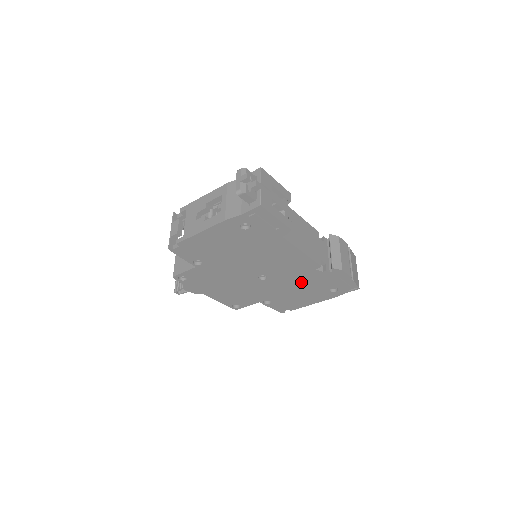
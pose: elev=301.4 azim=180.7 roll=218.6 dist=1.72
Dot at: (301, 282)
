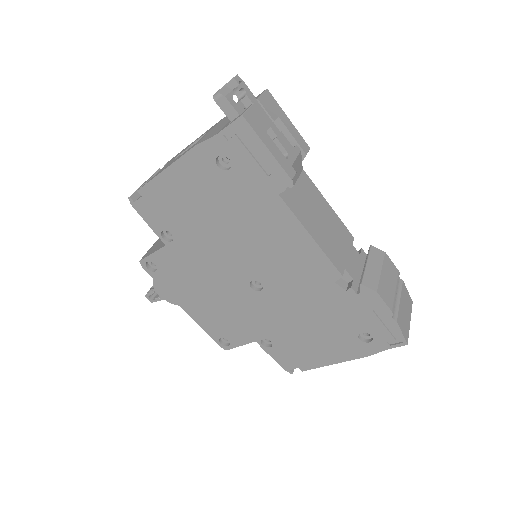
Dot at: (313, 308)
